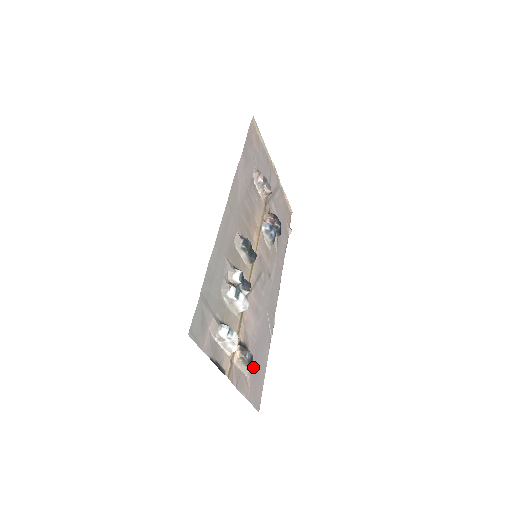
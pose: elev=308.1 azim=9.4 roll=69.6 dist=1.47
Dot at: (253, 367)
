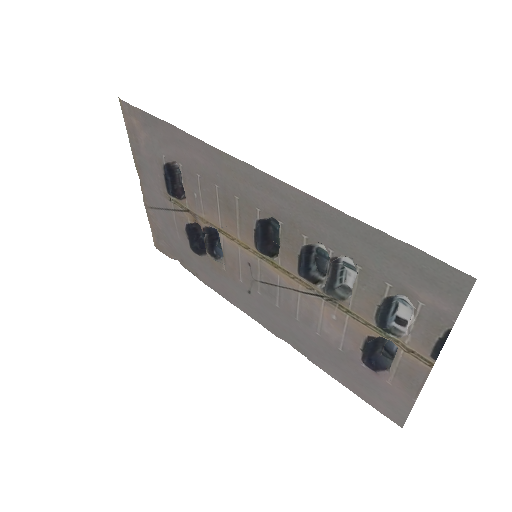
Dot at: (369, 376)
